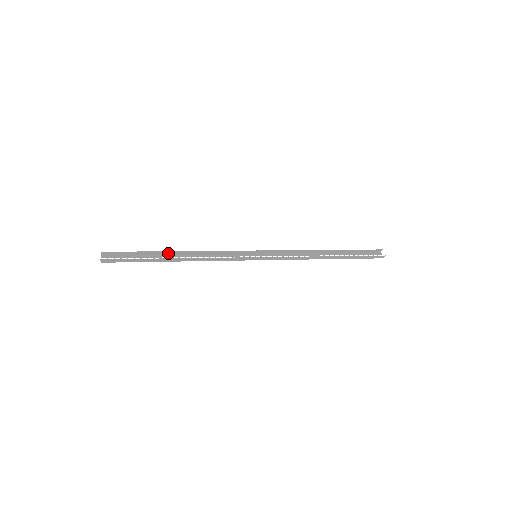
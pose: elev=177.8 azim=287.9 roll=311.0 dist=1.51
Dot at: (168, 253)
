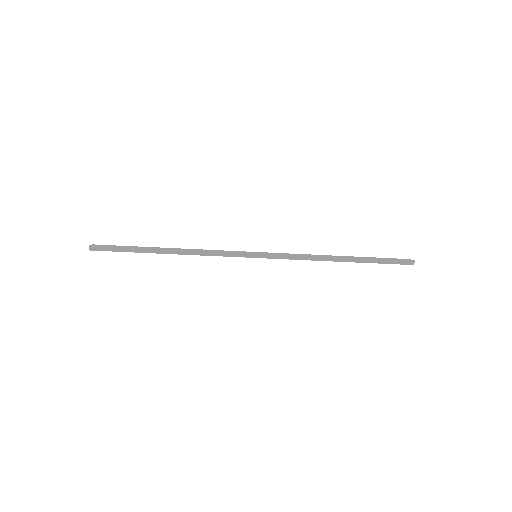
Dot at: occluded
